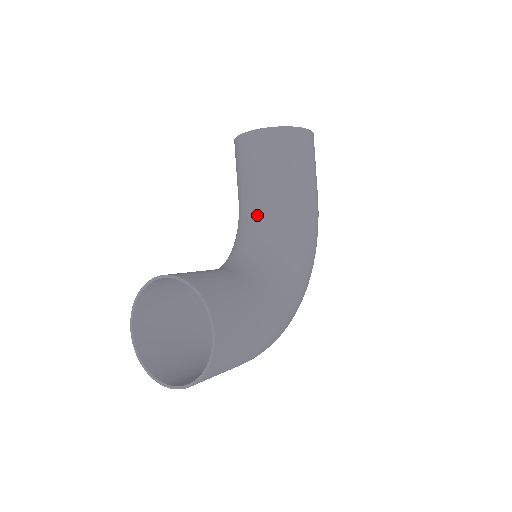
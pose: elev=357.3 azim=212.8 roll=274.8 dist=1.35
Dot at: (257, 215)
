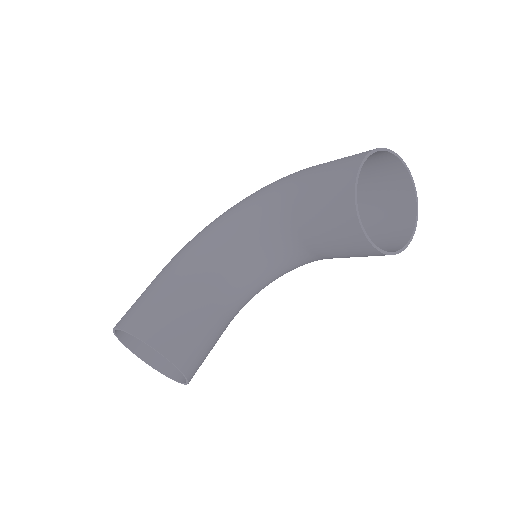
Dot at: (288, 250)
